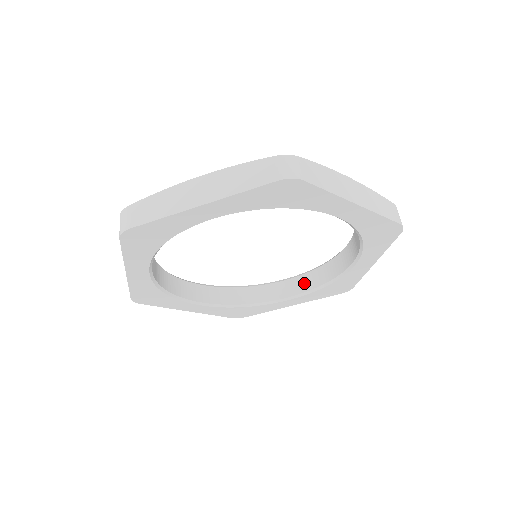
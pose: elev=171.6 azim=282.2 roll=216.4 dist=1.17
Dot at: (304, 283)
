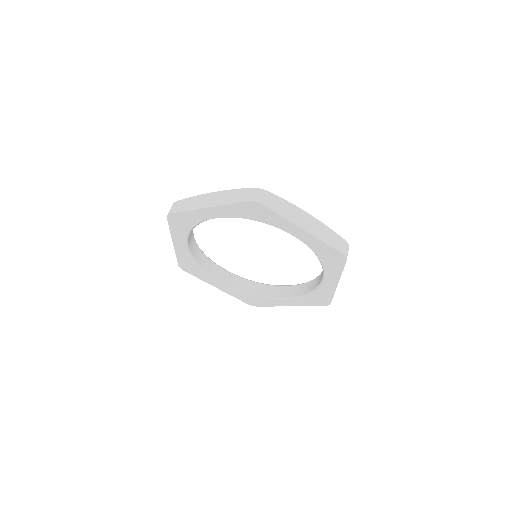
Dot at: (298, 290)
